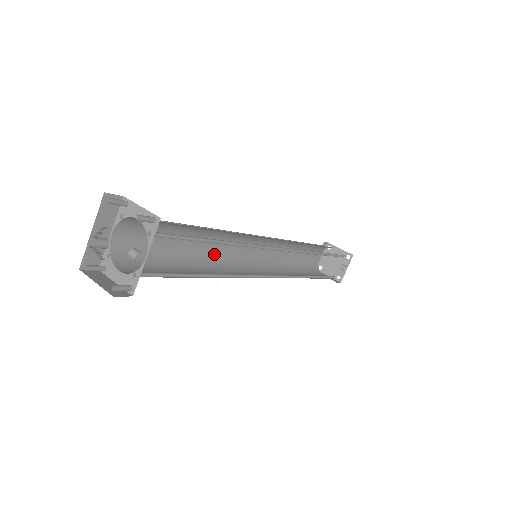
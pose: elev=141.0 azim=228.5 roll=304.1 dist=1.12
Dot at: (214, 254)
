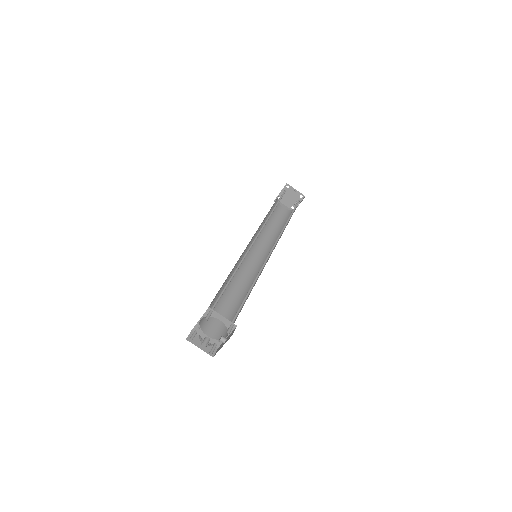
Dot at: (234, 268)
